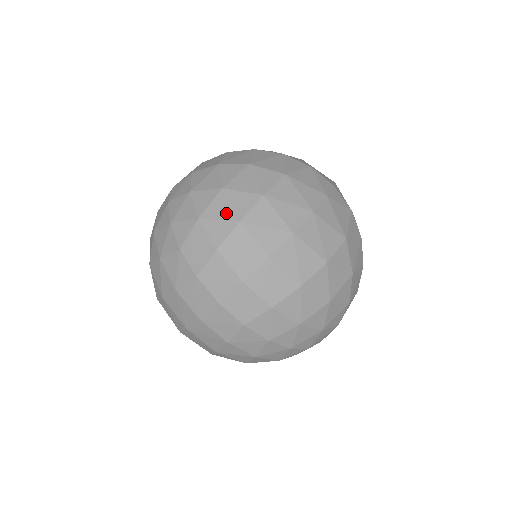
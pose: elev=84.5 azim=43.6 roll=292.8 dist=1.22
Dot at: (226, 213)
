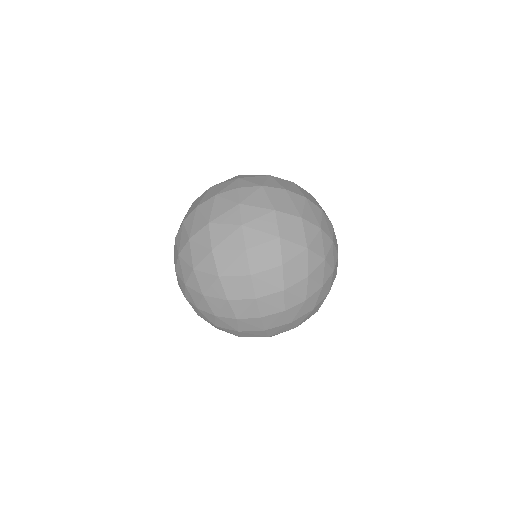
Dot at: (209, 279)
